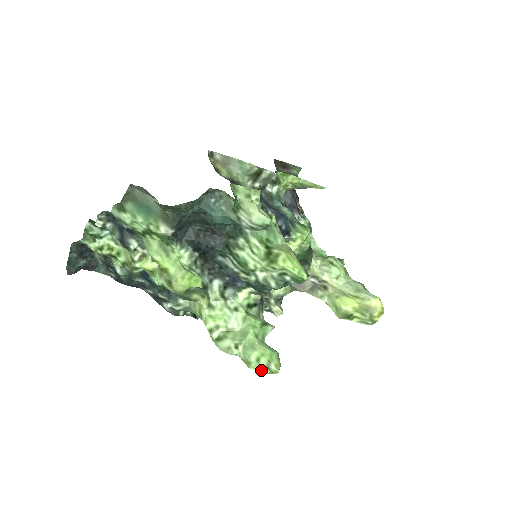
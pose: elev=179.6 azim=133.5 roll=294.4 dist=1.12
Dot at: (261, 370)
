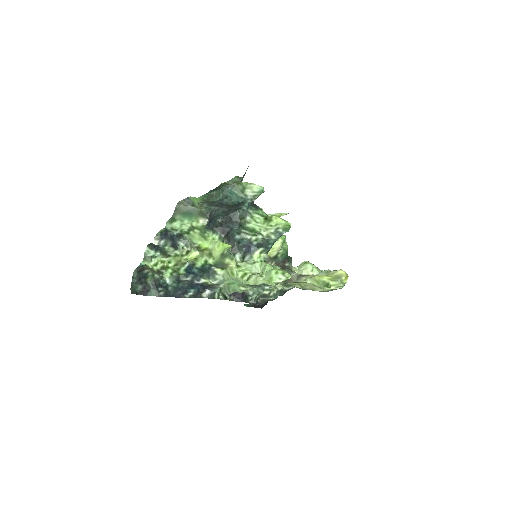
Dot at: (280, 279)
